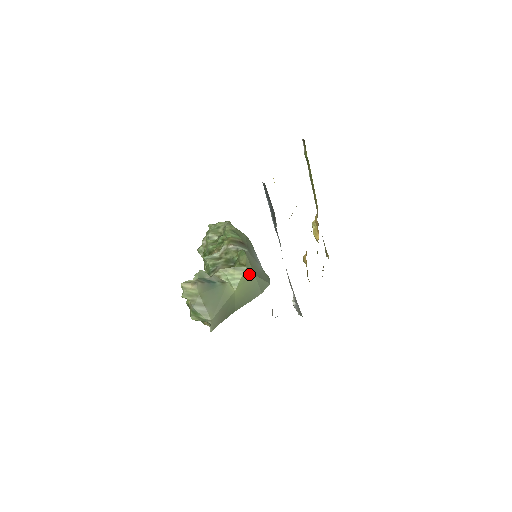
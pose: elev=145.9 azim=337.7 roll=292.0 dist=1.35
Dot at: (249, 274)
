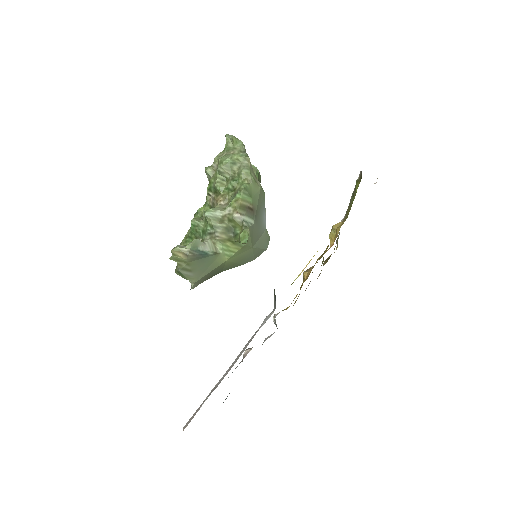
Dot at: (246, 248)
